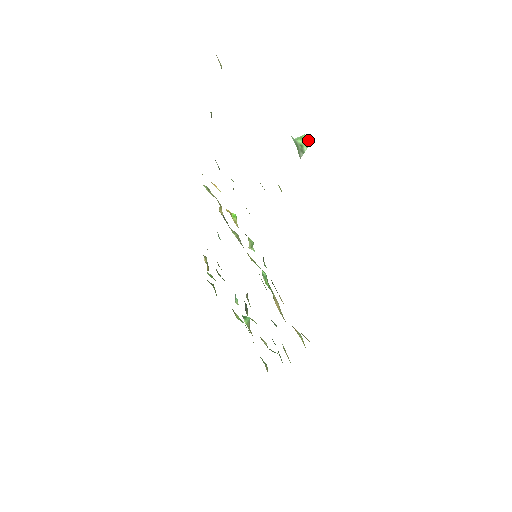
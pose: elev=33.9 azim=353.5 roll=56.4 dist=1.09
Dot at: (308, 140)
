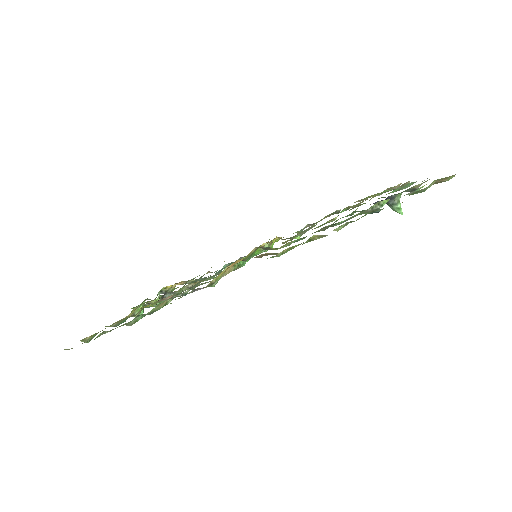
Dot at: occluded
